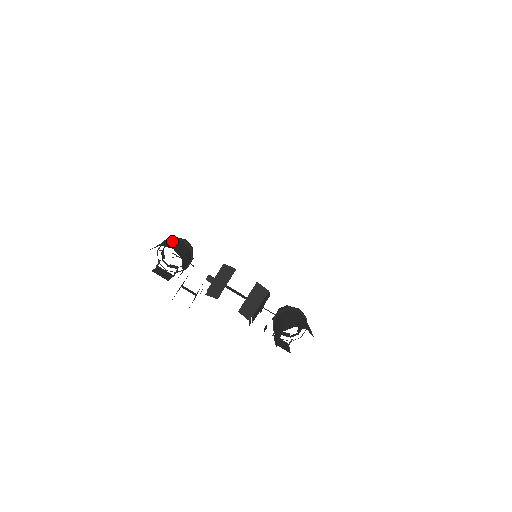
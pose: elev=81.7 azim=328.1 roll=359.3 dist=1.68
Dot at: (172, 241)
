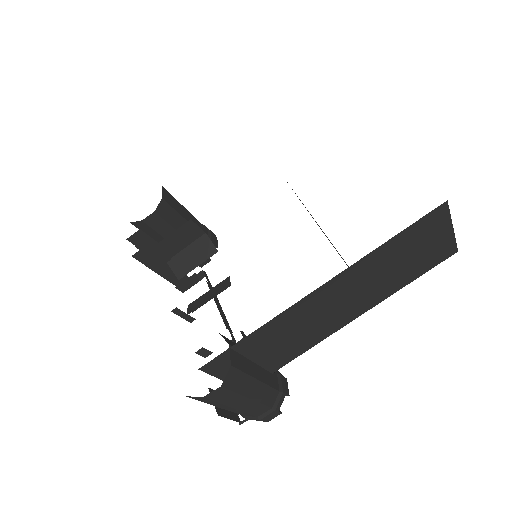
Dot at: occluded
